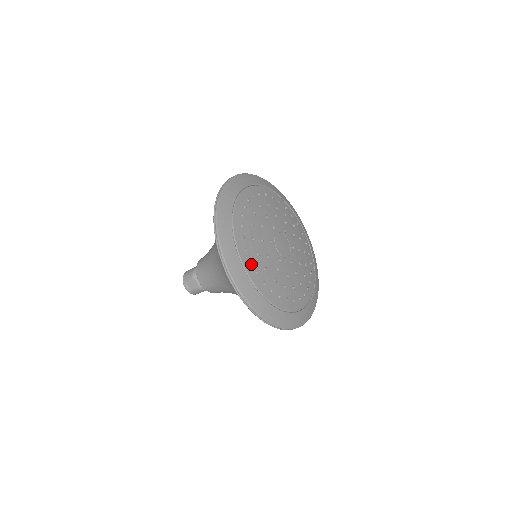
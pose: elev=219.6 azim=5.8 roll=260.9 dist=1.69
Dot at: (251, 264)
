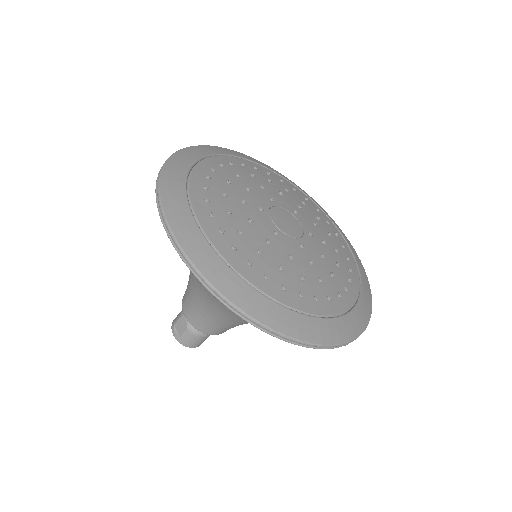
Dot at: (211, 218)
